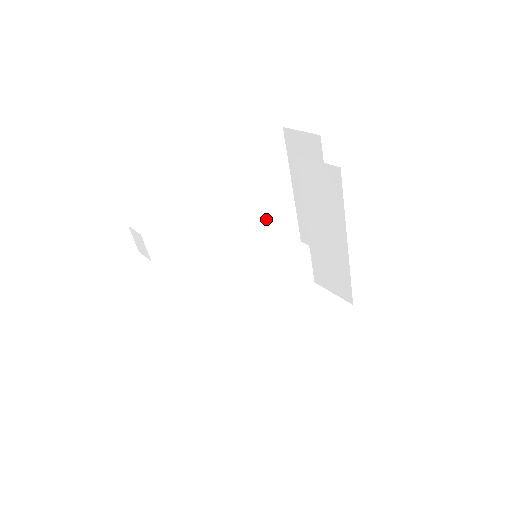
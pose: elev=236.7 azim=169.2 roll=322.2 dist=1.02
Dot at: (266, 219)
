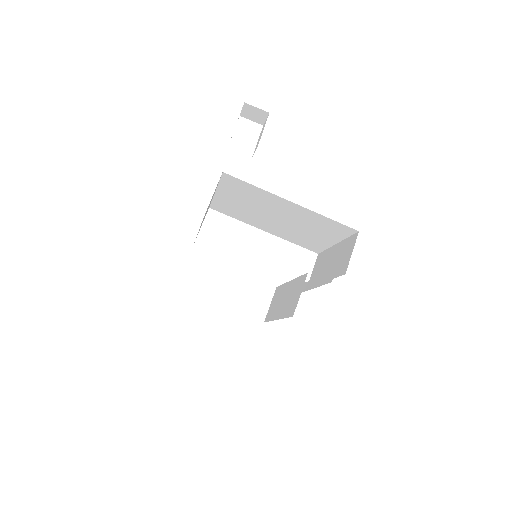
Dot at: (304, 235)
